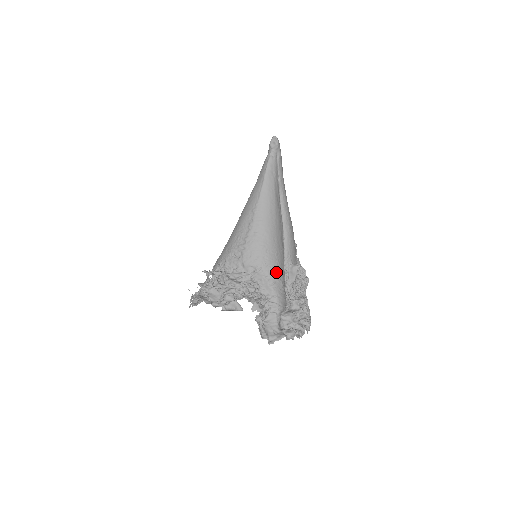
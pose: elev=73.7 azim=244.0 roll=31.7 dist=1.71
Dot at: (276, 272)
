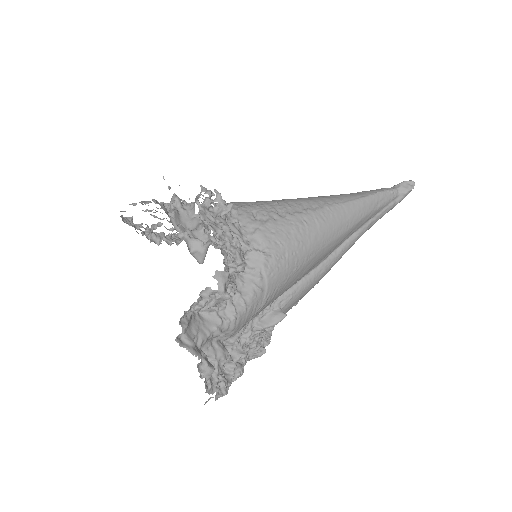
Dot at: (275, 284)
